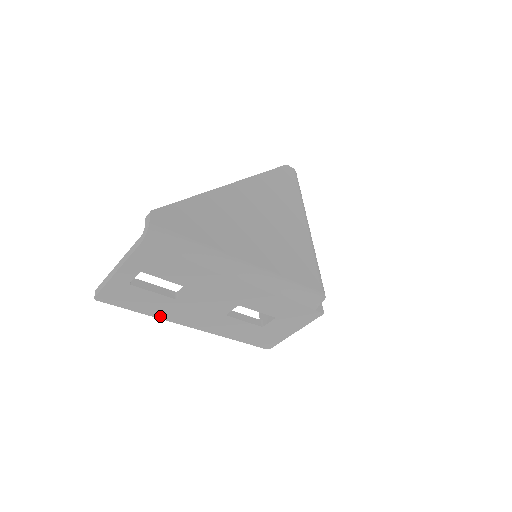
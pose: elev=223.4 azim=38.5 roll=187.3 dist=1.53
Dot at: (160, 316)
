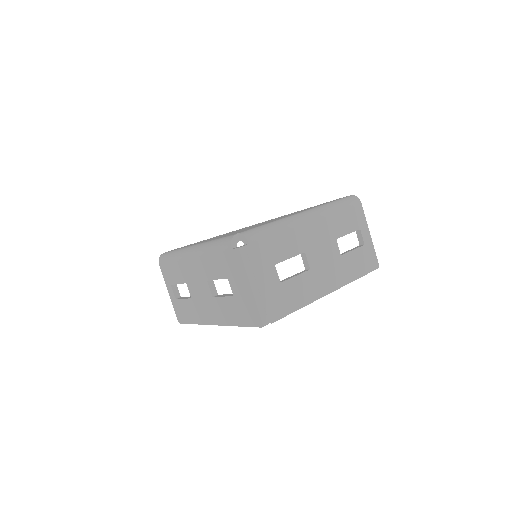
Dot at: (200, 322)
